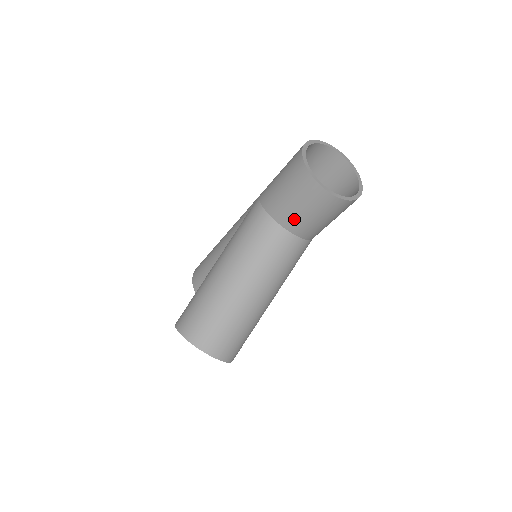
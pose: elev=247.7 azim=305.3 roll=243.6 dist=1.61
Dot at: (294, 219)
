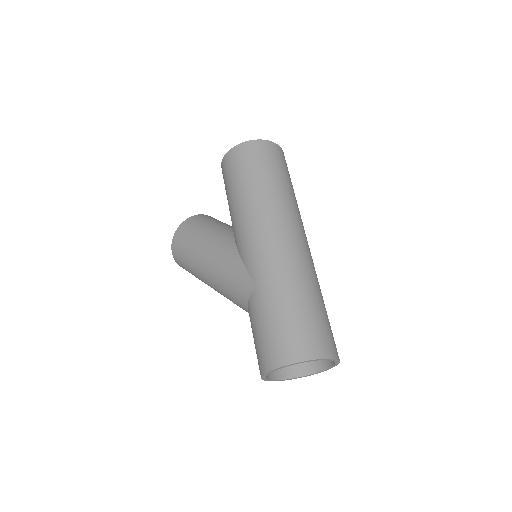
Dot at: occluded
